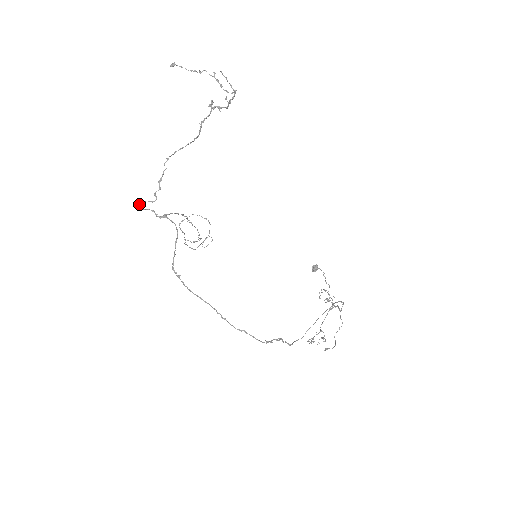
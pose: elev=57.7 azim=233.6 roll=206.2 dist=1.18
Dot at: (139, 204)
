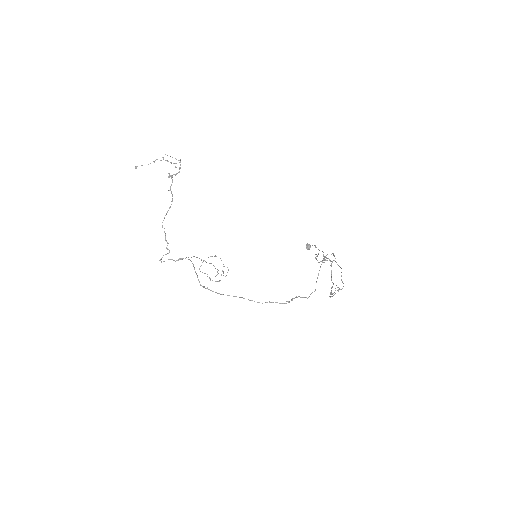
Dot at: (160, 259)
